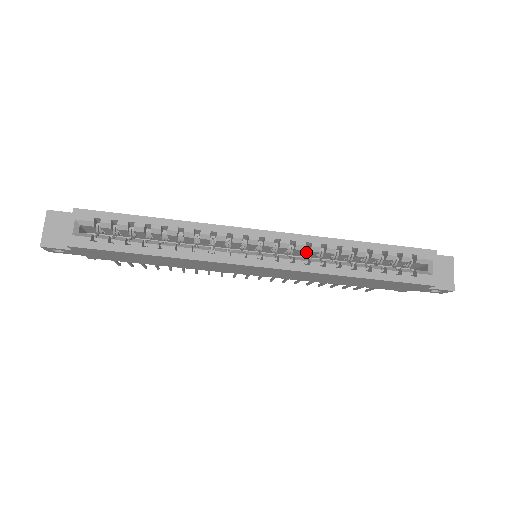
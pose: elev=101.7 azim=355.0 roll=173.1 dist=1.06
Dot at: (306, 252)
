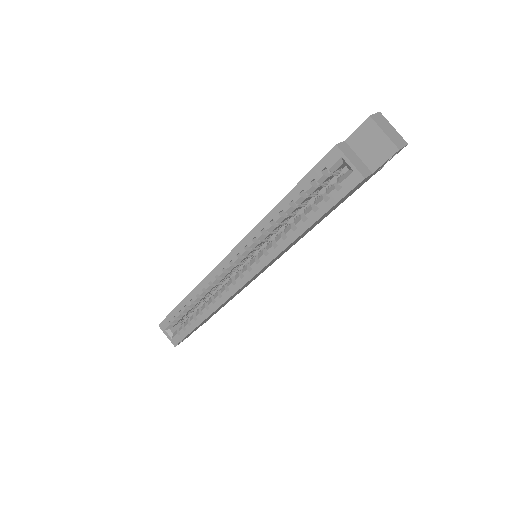
Dot at: (264, 240)
